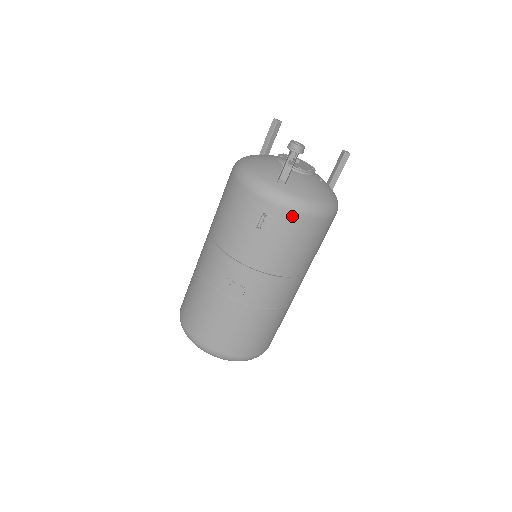
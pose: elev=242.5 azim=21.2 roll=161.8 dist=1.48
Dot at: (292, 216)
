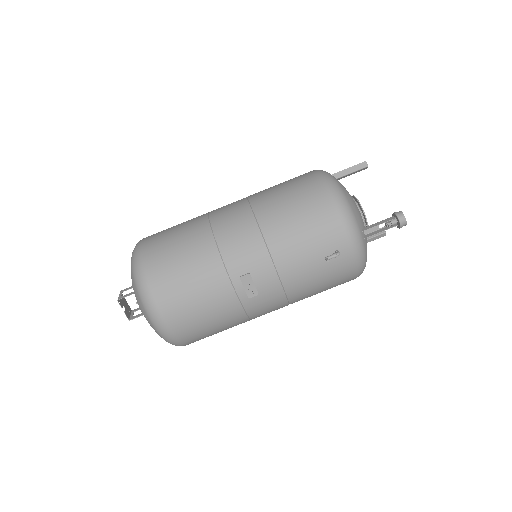
Dot at: (351, 267)
